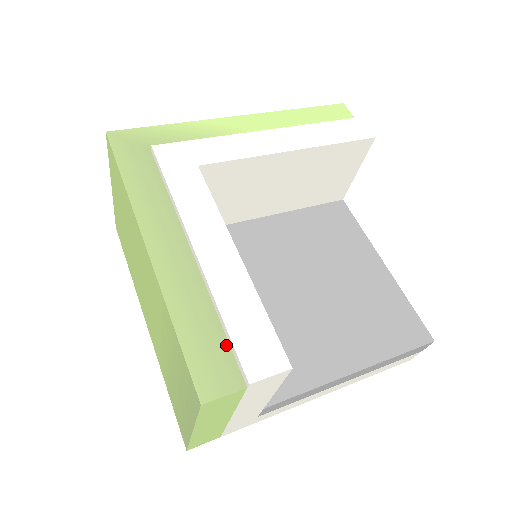
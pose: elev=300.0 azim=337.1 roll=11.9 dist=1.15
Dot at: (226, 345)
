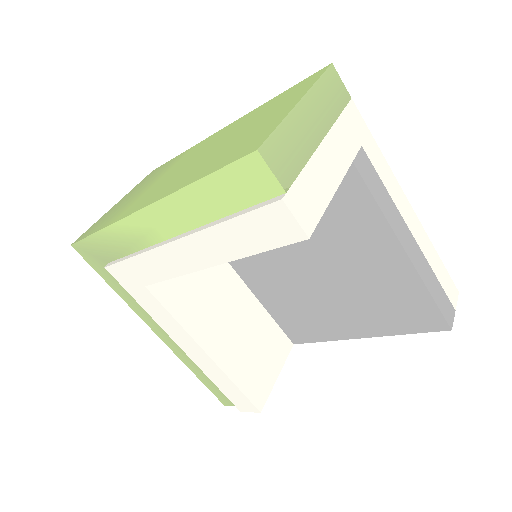
Dot at: occluded
